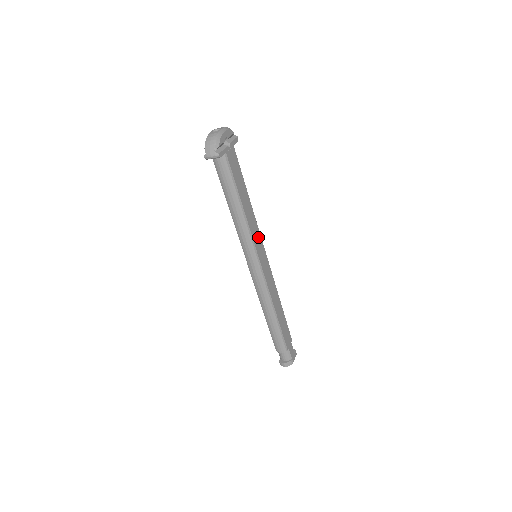
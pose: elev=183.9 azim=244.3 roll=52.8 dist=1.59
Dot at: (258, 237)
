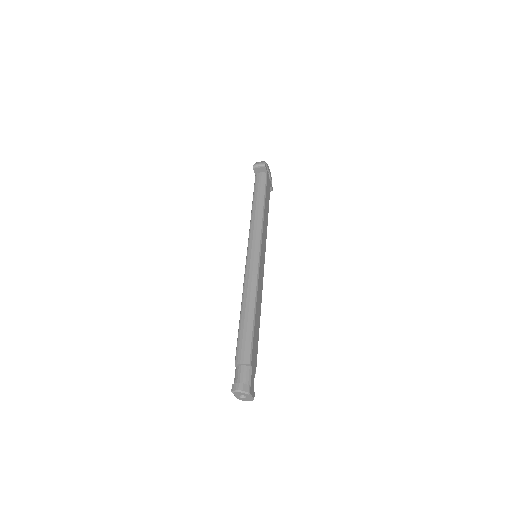
Dot at: (264, 242)
